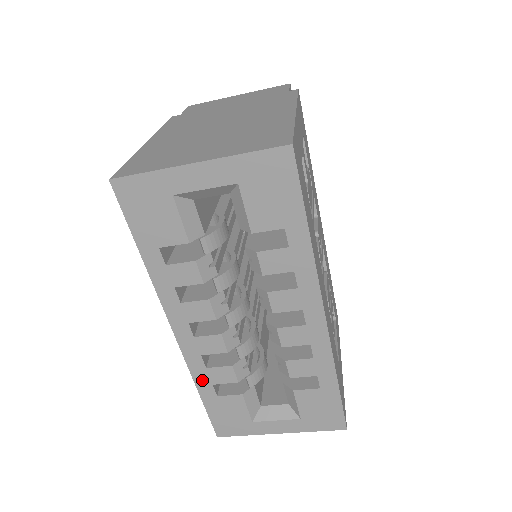
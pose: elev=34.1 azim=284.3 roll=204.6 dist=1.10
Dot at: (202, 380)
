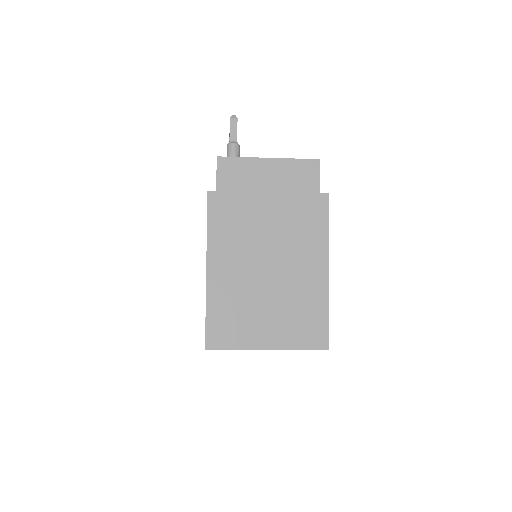
Dot at: occluded
